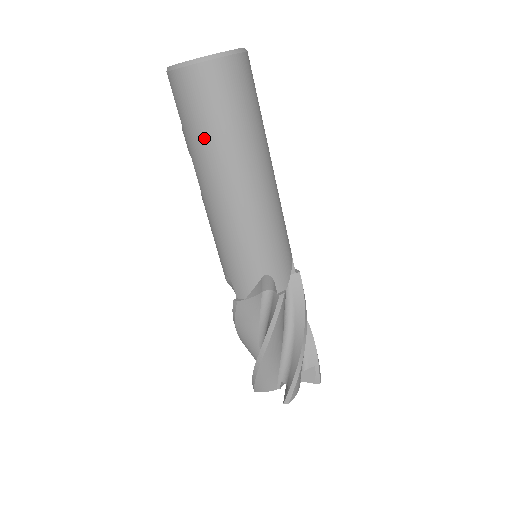
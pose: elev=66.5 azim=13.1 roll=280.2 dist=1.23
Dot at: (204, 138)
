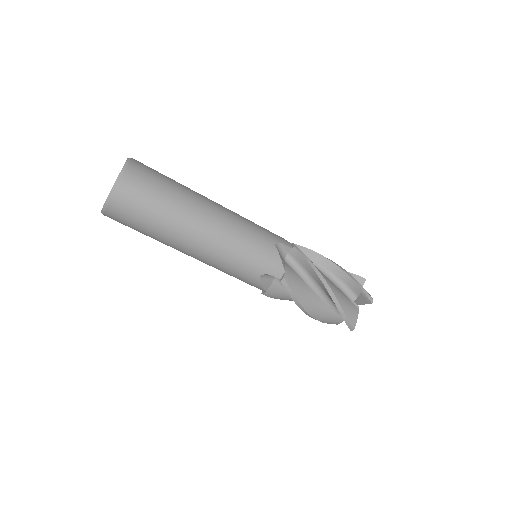
Dot at: (151, 236)
